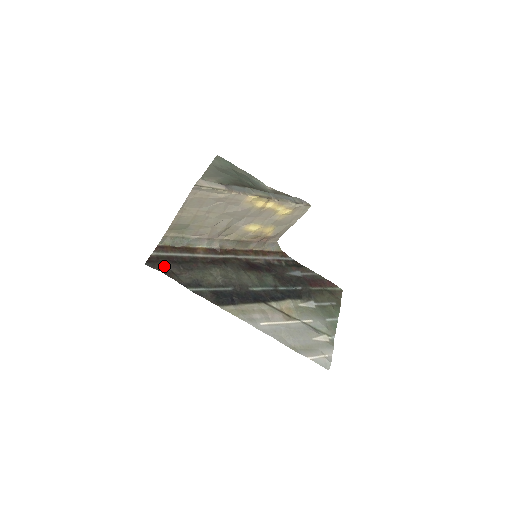
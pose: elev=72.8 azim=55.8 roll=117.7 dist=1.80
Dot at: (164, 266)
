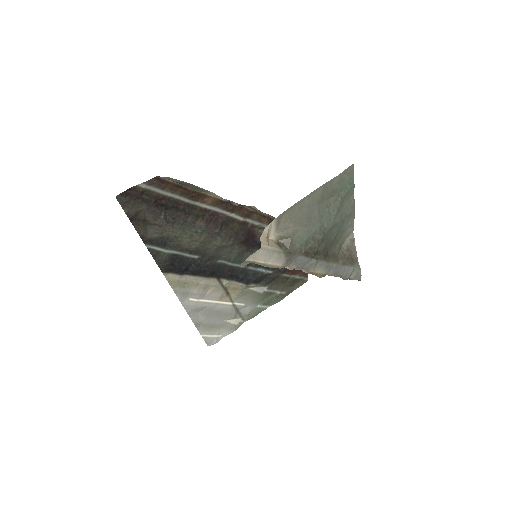
Dot at: (140, 208)
